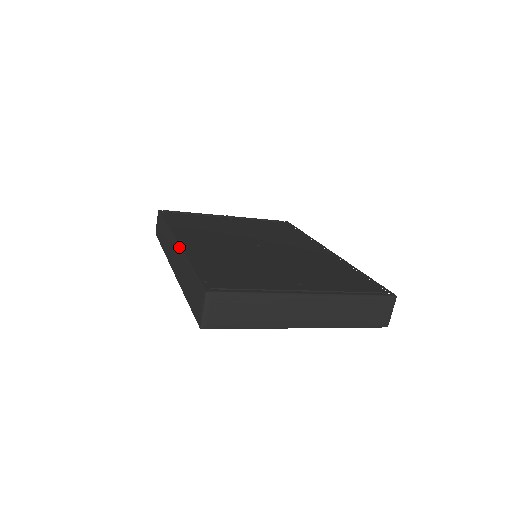
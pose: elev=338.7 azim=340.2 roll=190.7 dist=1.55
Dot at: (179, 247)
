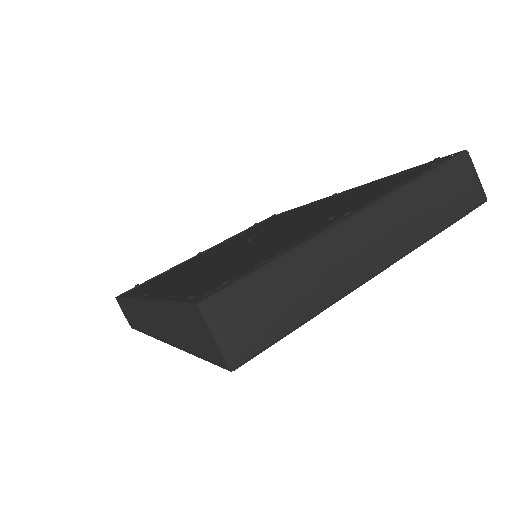
Dot at: (145, 301)
